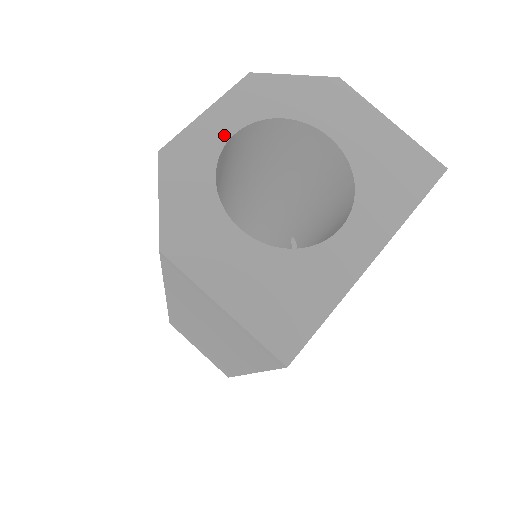
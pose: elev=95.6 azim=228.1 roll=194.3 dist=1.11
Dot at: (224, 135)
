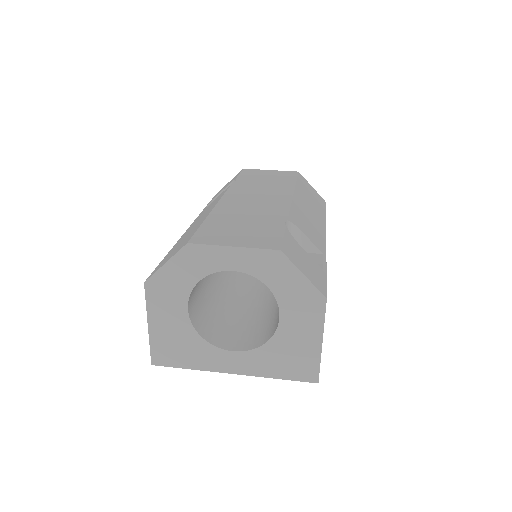
Dot at: (228, 266)
